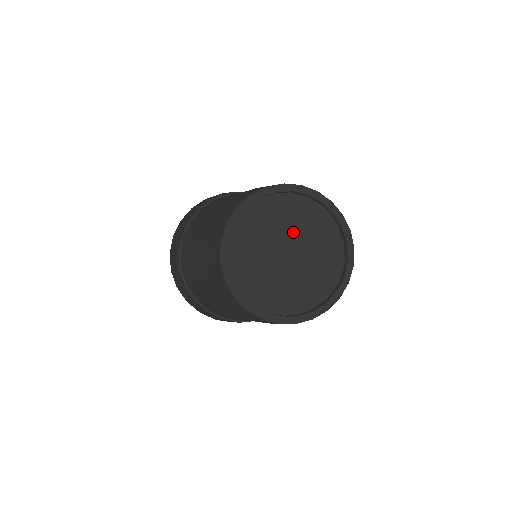
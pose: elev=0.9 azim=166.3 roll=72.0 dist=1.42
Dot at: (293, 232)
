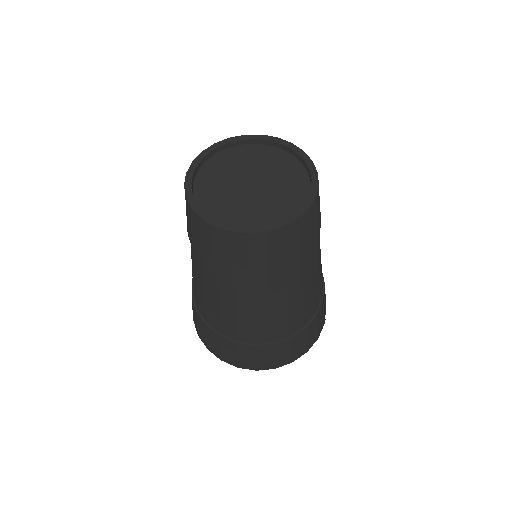
Dot at: (267, 173)
